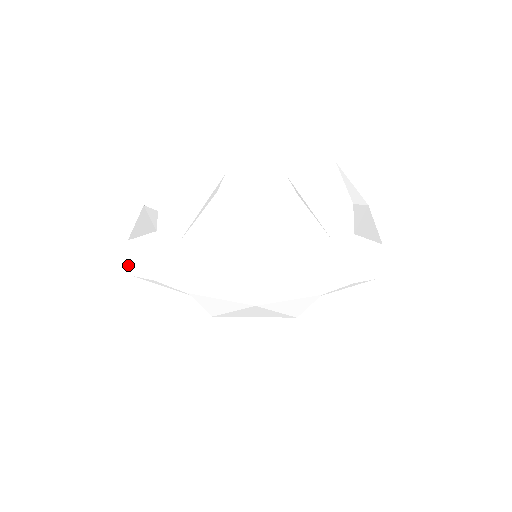
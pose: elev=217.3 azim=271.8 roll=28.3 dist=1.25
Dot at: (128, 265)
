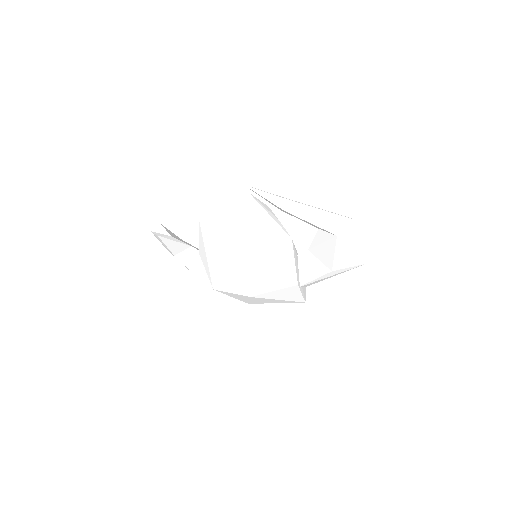
Dot at: occluded
